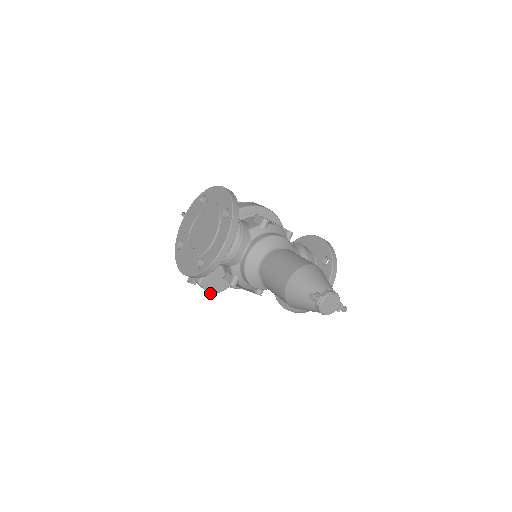
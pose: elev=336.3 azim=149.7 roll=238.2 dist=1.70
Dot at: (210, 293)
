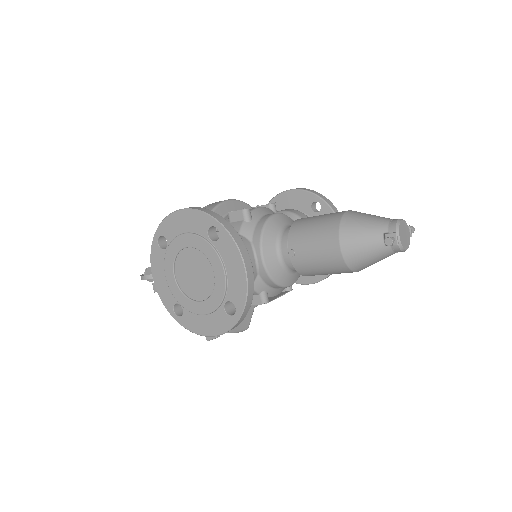
Dot at: occluded
